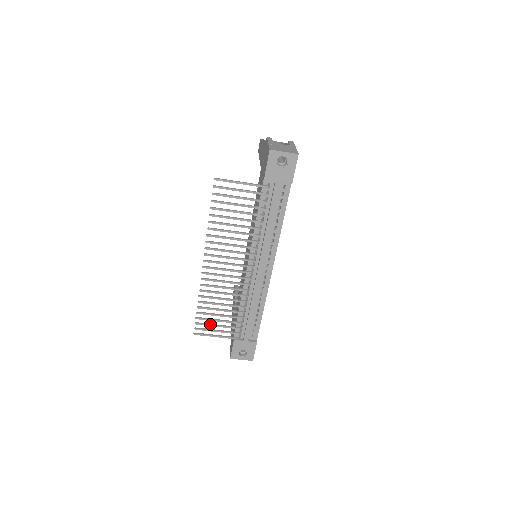
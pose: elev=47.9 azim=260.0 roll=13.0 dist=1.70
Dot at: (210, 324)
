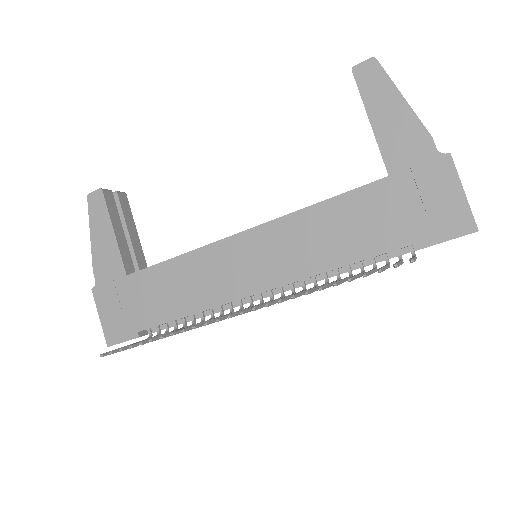
Dot at: occluded
